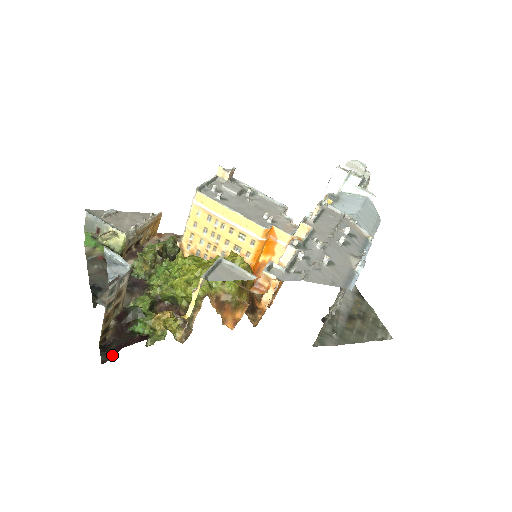
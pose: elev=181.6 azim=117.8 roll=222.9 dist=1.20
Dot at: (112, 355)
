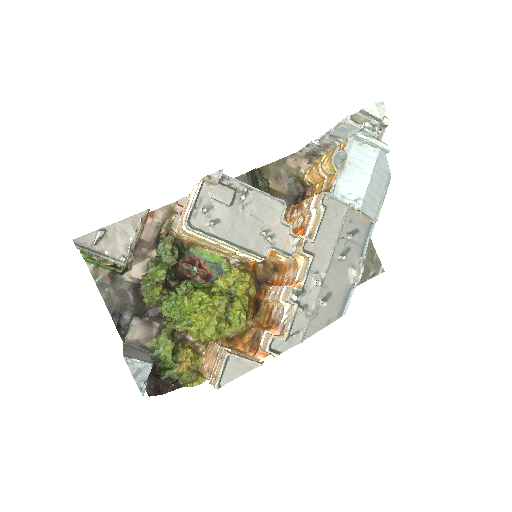
Dot at: (155, 394)
